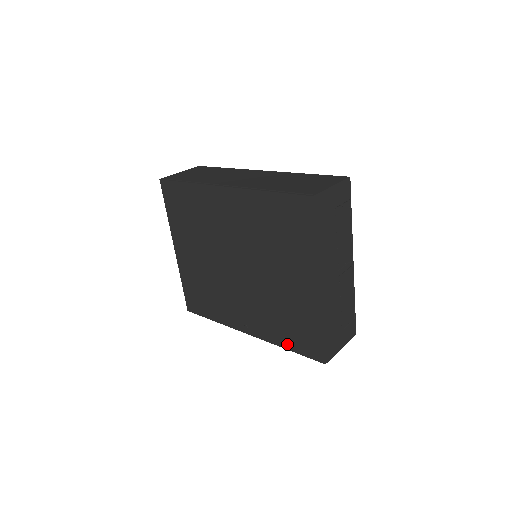
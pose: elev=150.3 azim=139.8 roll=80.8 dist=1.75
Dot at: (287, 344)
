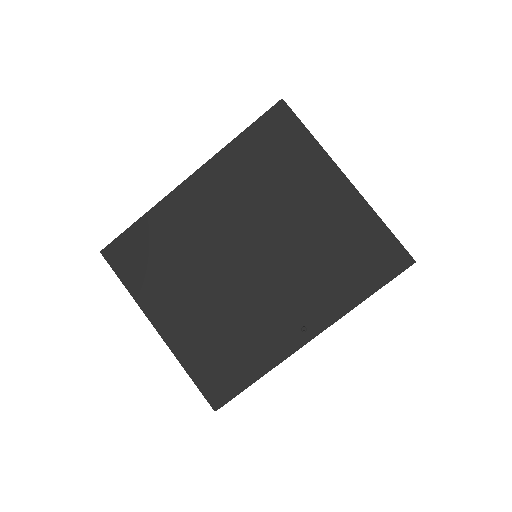
Dot at: (363, 290)
